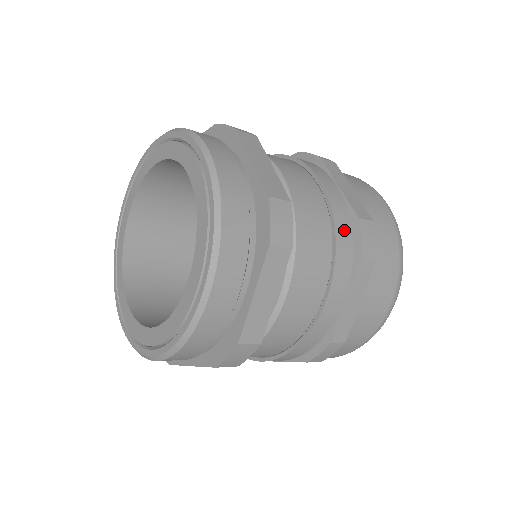
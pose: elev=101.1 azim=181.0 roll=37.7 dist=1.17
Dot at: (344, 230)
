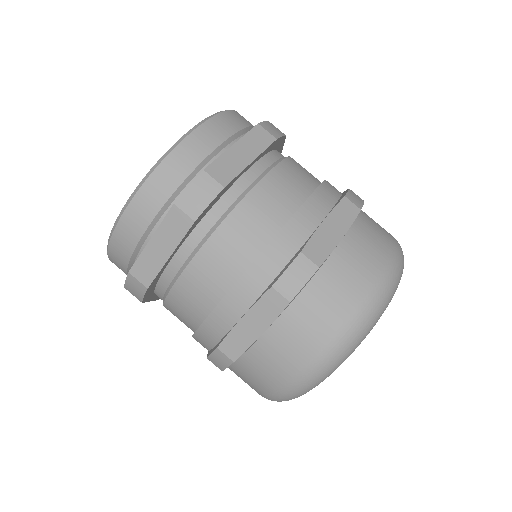
Dot at: (333, 188)
